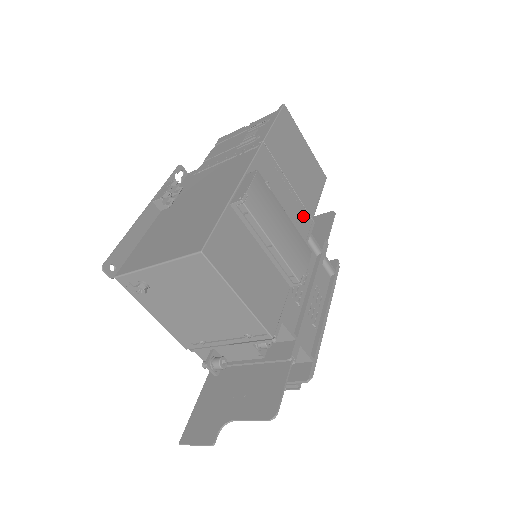
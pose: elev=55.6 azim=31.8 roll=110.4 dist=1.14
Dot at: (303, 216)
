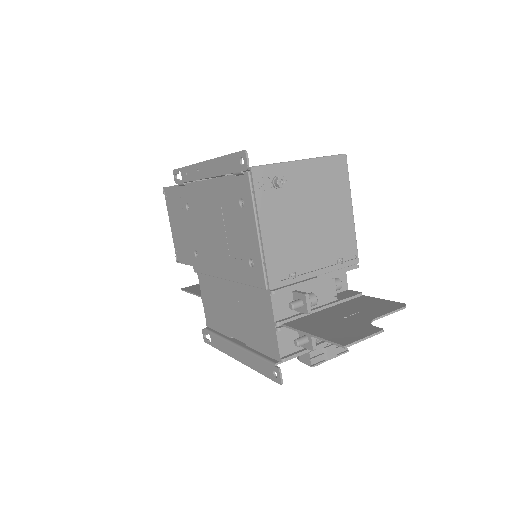
Dot at: occluded
